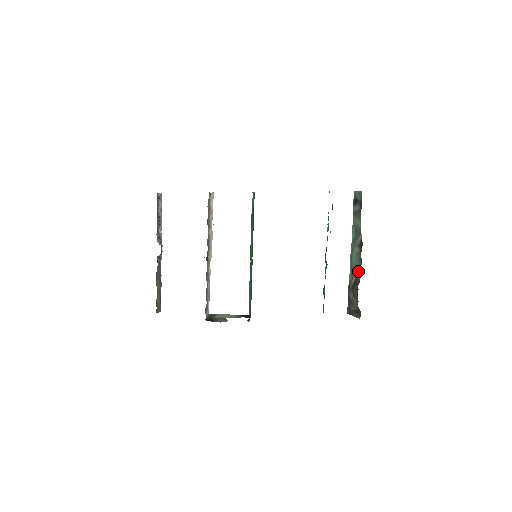
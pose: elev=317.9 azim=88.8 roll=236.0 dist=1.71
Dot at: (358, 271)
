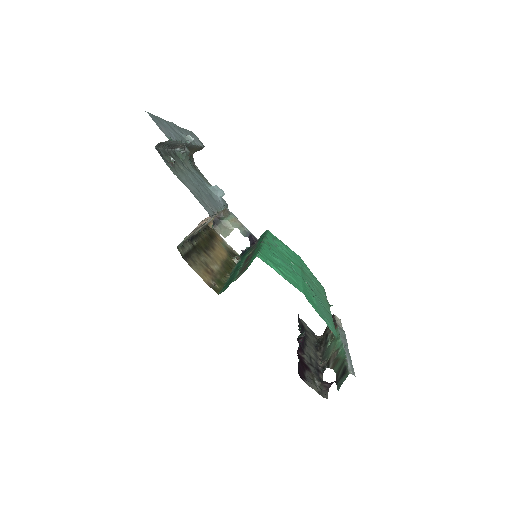
Dot at: (325, 350)
